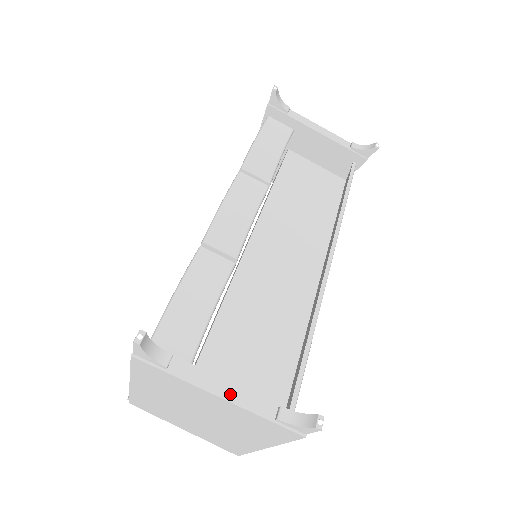
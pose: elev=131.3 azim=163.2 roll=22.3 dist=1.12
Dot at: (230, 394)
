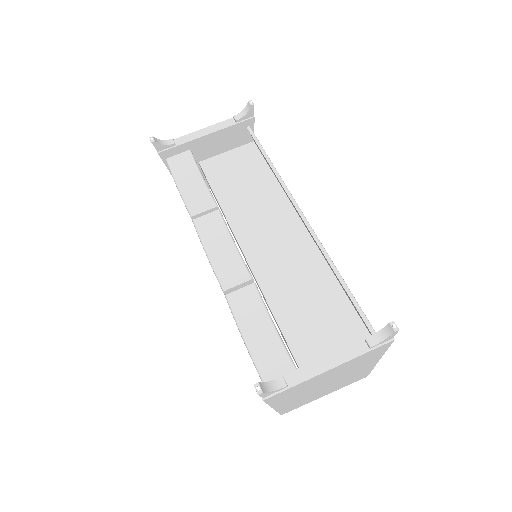
Dot at: (333, 362)
